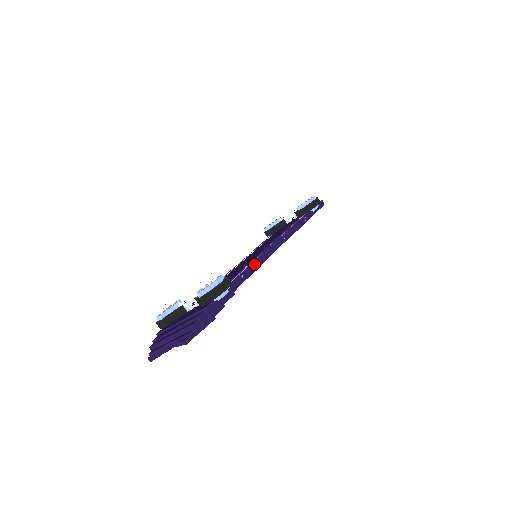
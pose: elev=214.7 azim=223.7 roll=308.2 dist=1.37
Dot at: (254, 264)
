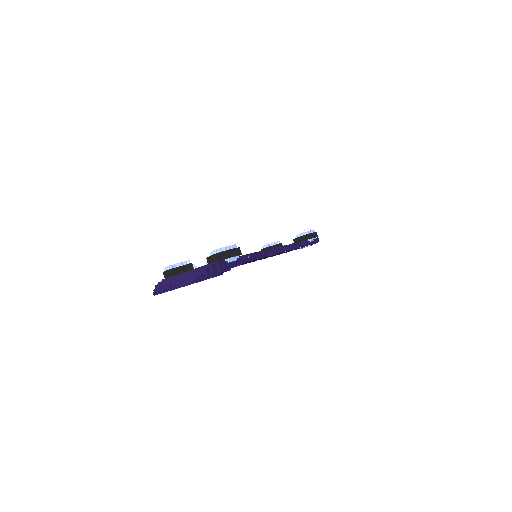
Dot at: (259, 253)
